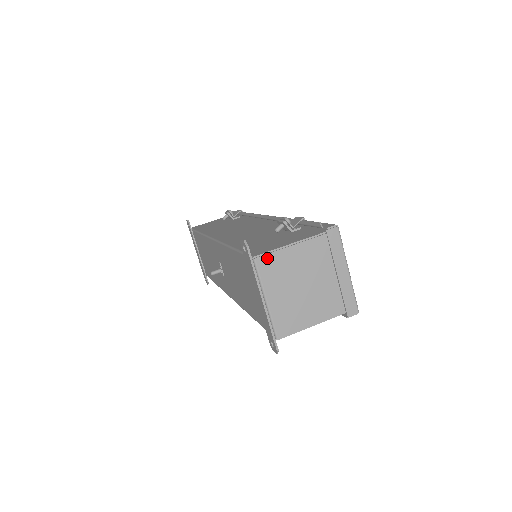
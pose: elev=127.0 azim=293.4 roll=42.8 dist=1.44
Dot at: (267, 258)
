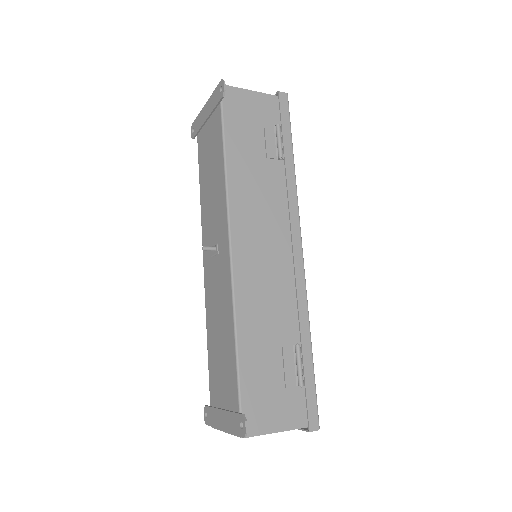
Dot at: occluded
